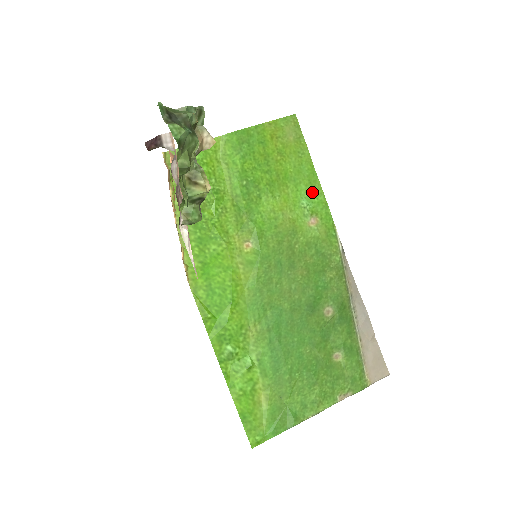
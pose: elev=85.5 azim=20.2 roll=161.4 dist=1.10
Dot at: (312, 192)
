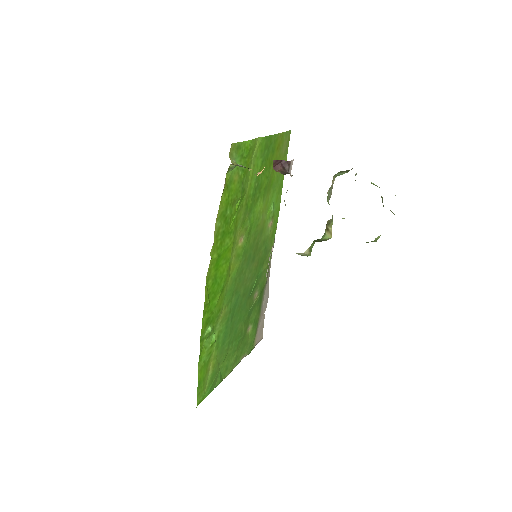
Dot at: (277, 199)
